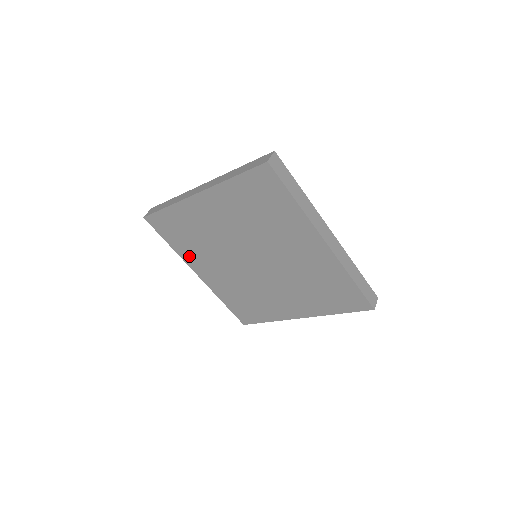
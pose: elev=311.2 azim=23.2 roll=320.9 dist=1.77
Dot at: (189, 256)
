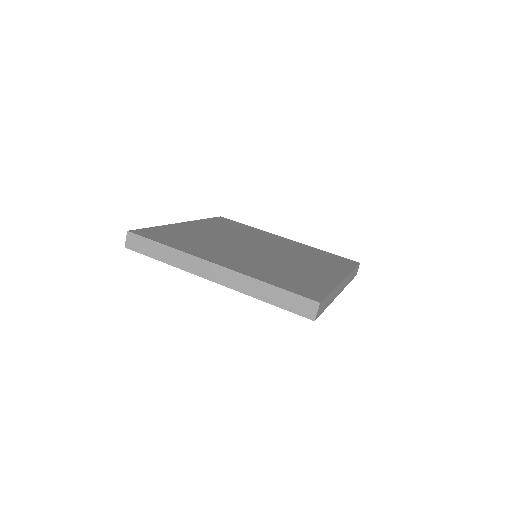
Dot at: occluded
